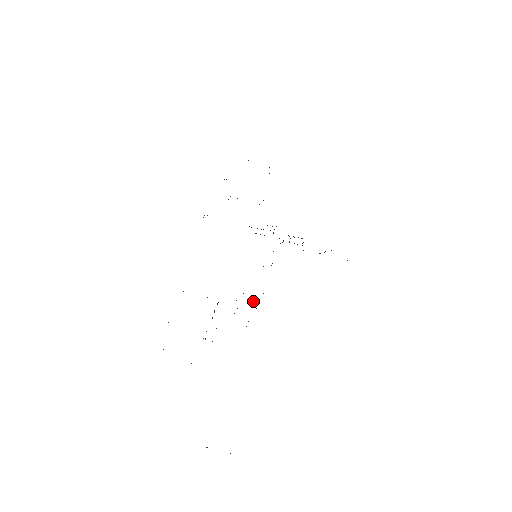
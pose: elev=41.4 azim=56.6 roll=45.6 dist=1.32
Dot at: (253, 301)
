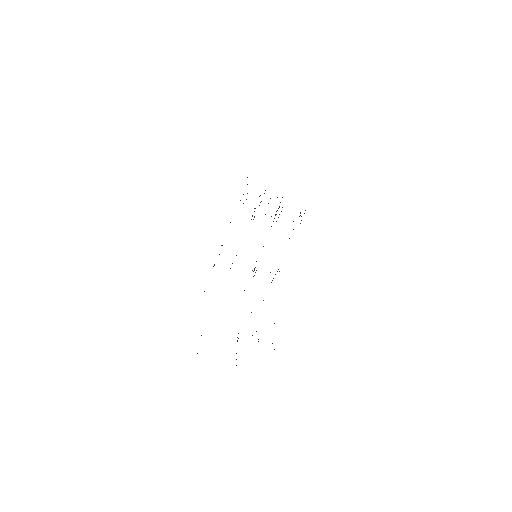
Dot at: occluded
